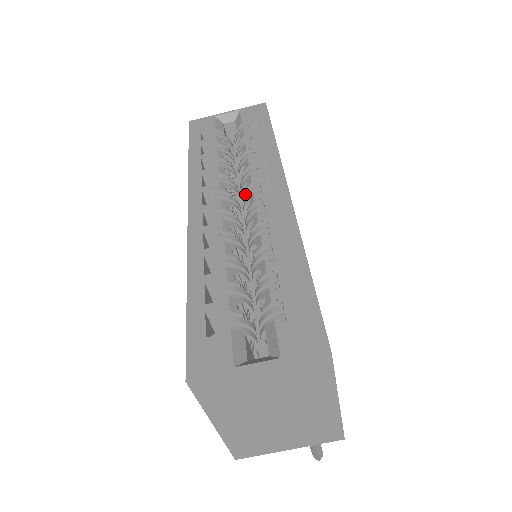
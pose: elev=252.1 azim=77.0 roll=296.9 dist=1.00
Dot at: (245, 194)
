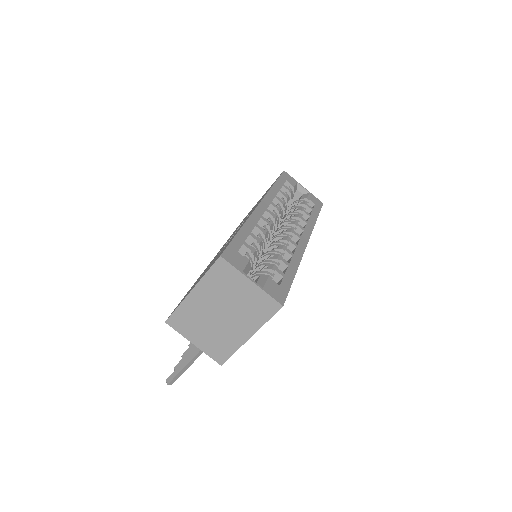
Dot at: (286, 225)
